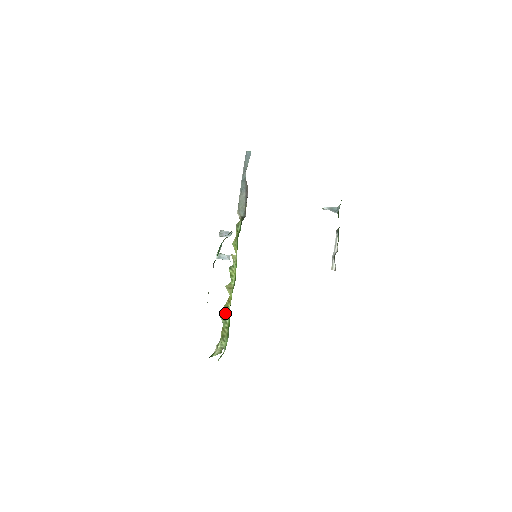
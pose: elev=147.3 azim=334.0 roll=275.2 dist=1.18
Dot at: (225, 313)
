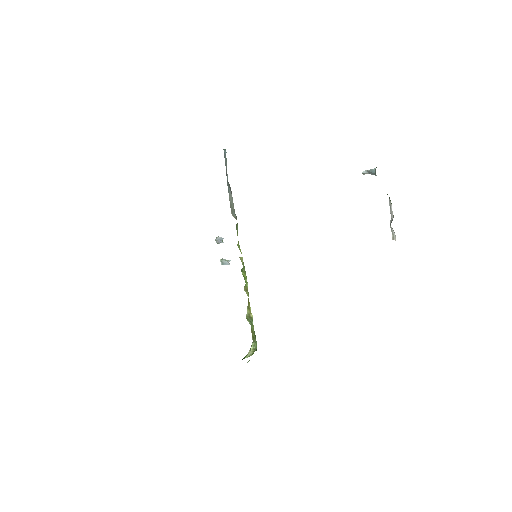
Dot at: (249, 315)
